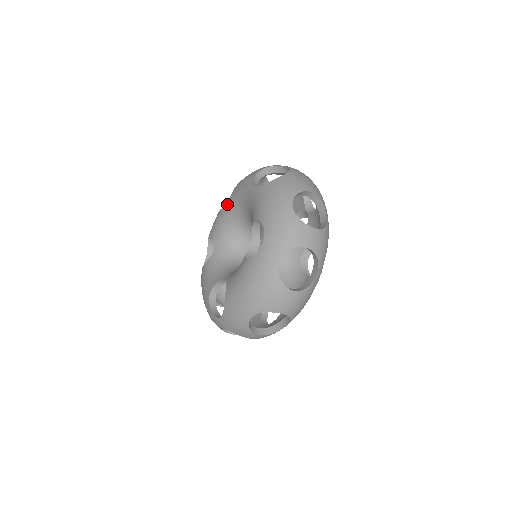
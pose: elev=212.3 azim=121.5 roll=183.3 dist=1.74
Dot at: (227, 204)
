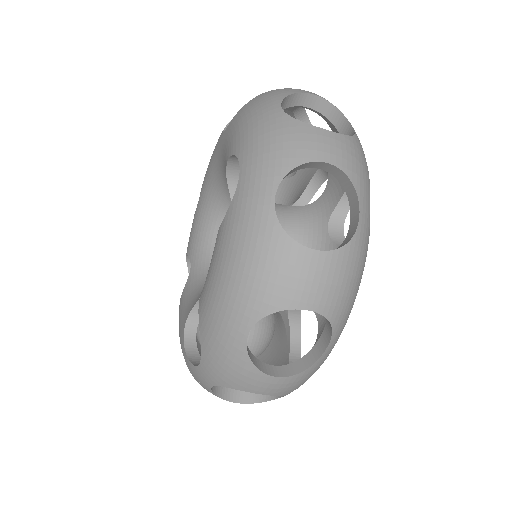
Dot at: occluded
